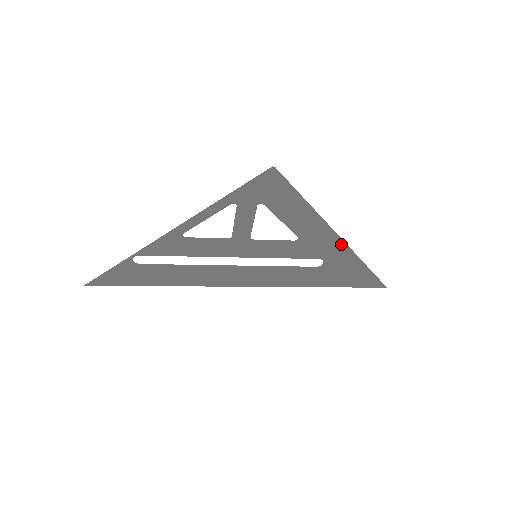
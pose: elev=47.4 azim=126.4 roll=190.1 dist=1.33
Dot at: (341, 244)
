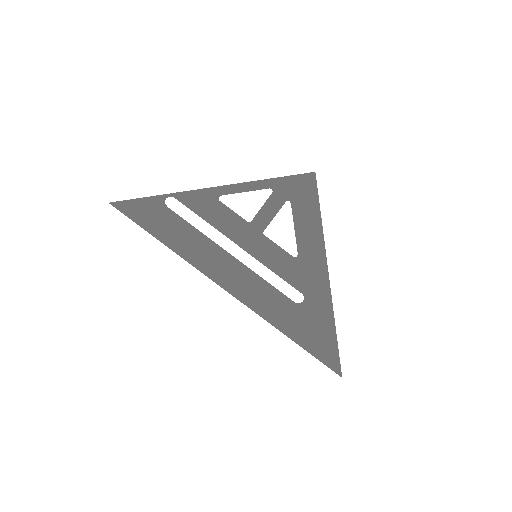
Dot at: (326, 286)
